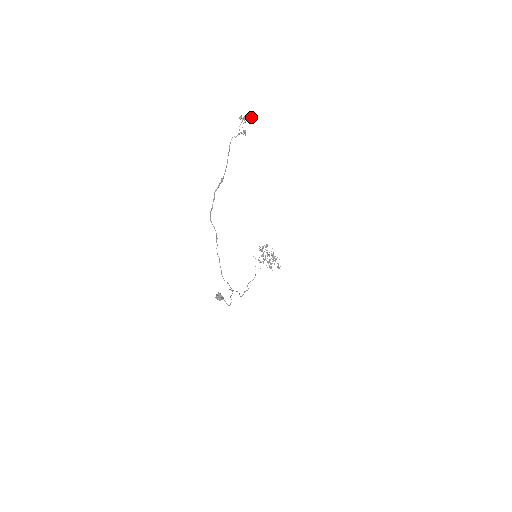
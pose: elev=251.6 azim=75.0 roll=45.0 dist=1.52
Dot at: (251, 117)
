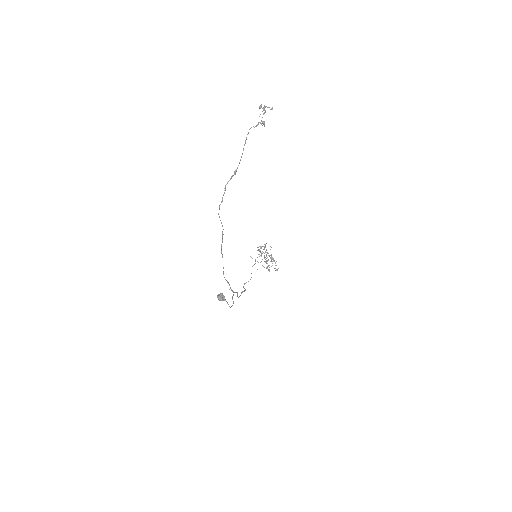
Dot at: occluded
